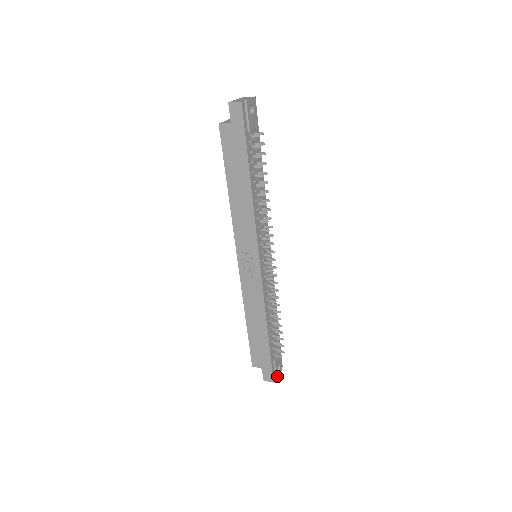
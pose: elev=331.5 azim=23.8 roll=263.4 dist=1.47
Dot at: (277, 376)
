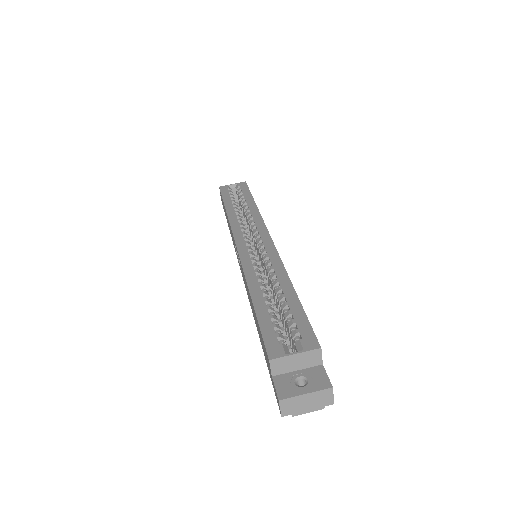
Dot at: occluded
